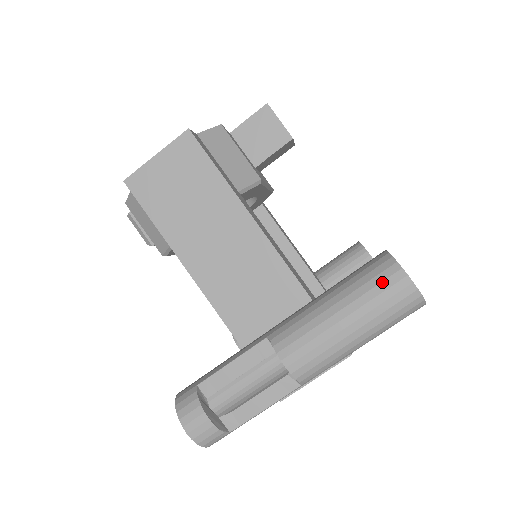
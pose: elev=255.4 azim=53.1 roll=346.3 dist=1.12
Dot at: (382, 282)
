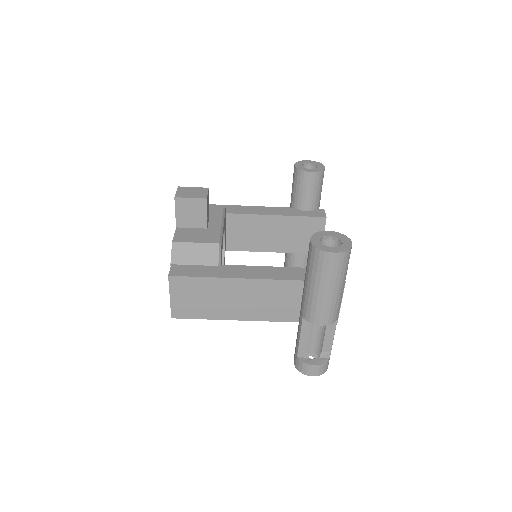
Dot at: (323, 264)
